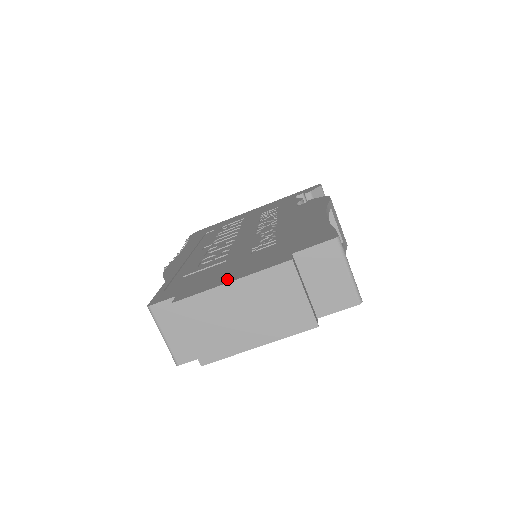
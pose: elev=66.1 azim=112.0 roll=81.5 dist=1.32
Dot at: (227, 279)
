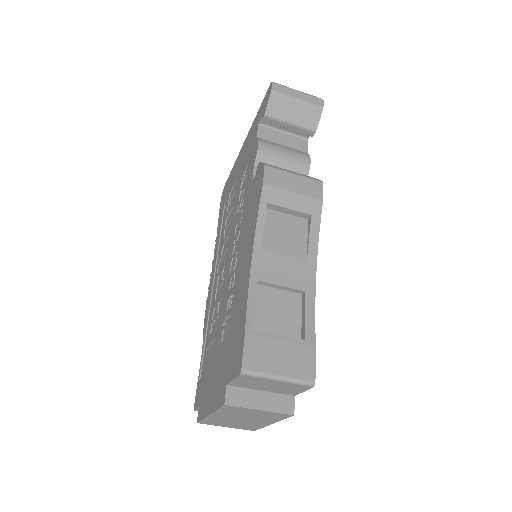
Dot at: (209, 405)
